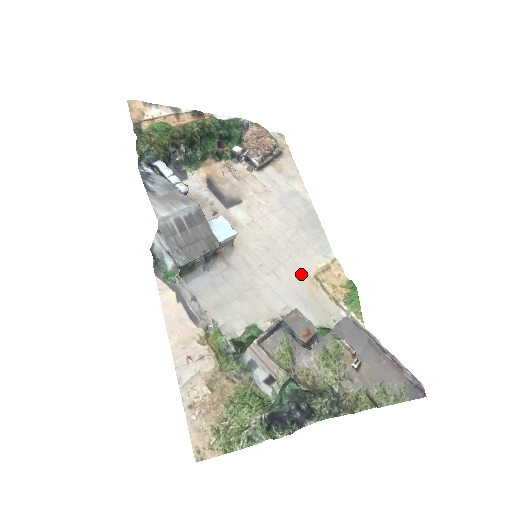
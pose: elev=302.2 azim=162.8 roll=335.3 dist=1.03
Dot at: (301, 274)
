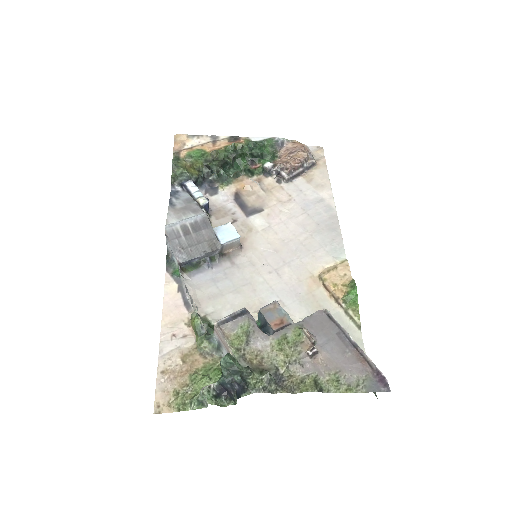
Dot at: (304, 273)
